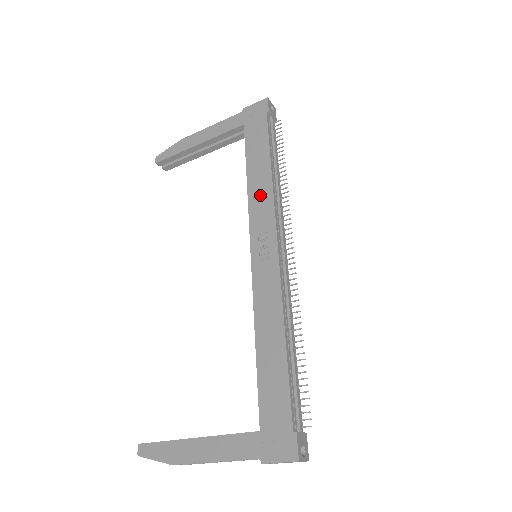
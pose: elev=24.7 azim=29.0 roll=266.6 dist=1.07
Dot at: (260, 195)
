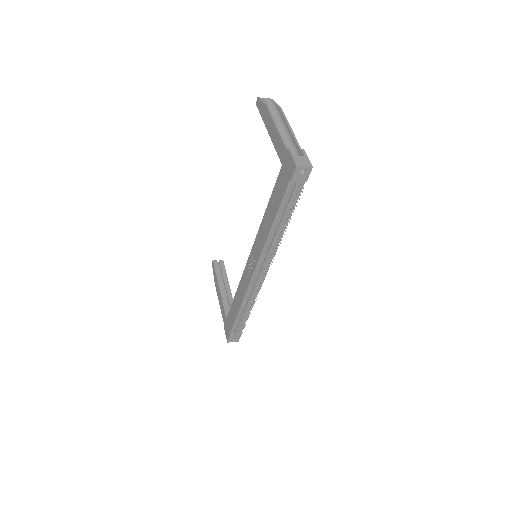
Dot at: (262, 234)
